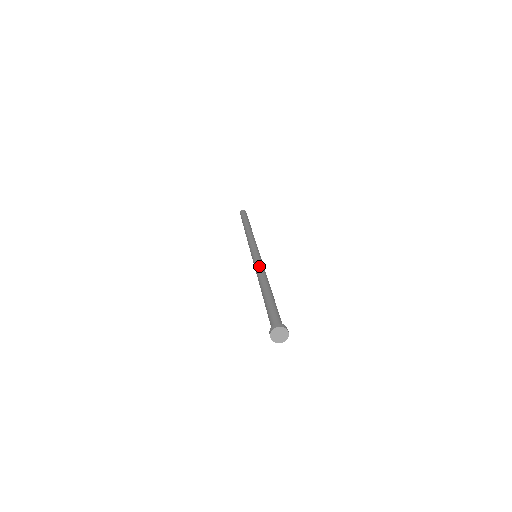
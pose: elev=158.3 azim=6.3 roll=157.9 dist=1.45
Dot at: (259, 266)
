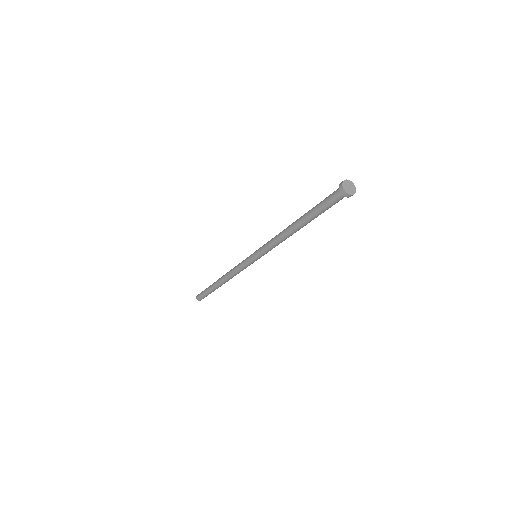
Dot at: occluded
